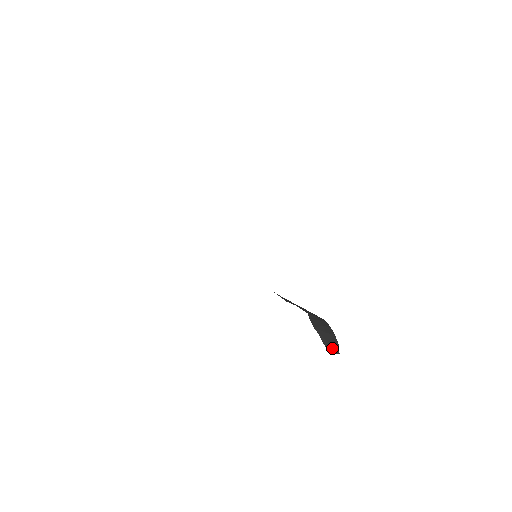
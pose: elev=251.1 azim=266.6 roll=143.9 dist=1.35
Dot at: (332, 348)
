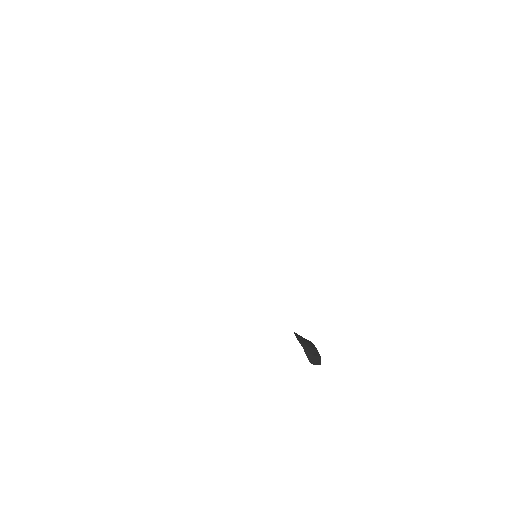
Dot at: (314, 360)
